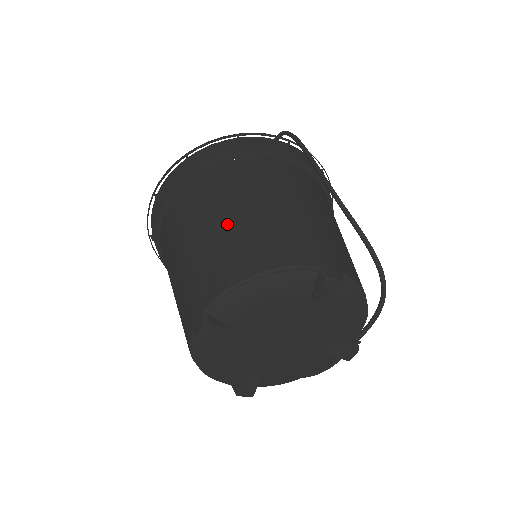
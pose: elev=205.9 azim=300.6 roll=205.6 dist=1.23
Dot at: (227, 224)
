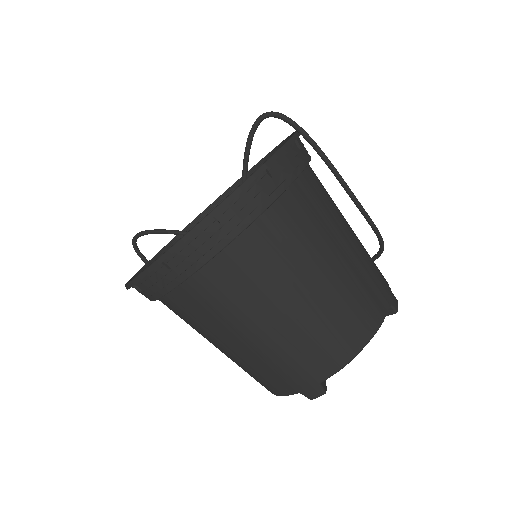
Dot at: (314, 301)
